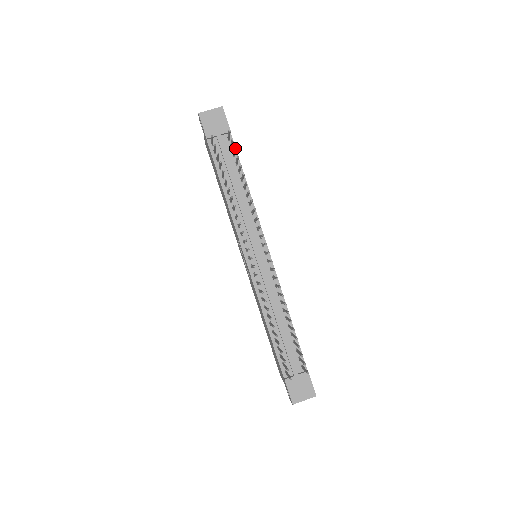
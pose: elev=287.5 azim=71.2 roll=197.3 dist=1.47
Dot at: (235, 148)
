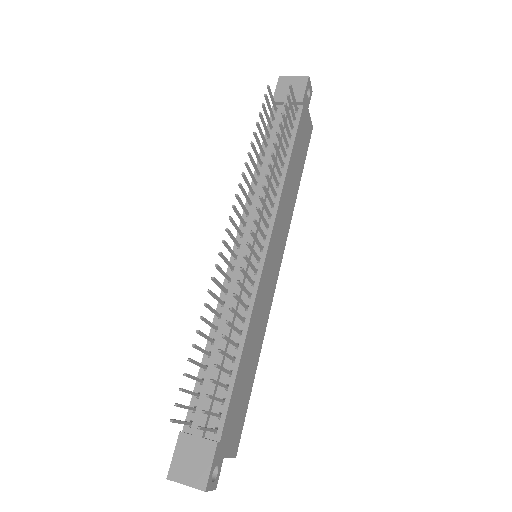
Dot at: (285, 103)
